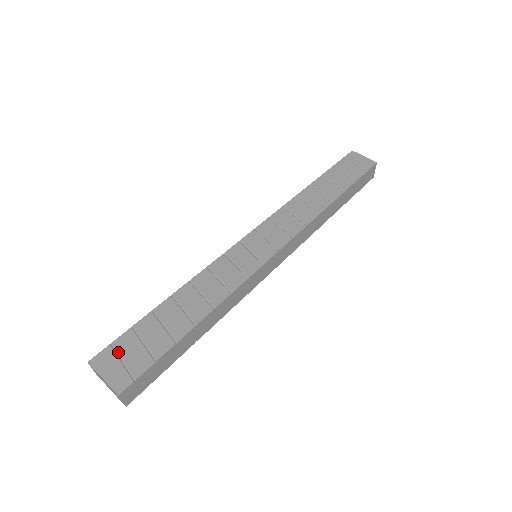
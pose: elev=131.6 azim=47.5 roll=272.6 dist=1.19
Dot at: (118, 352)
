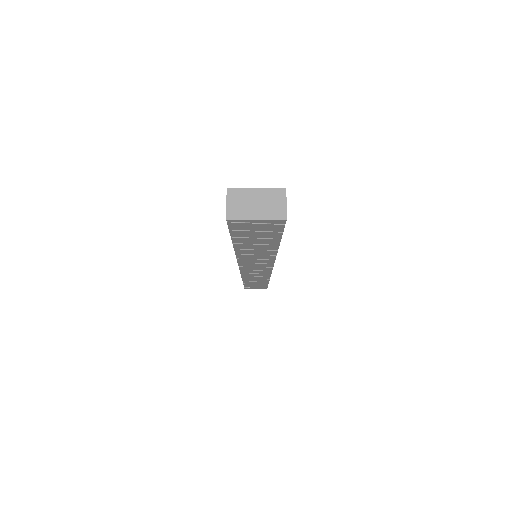
Dot at: occluded
